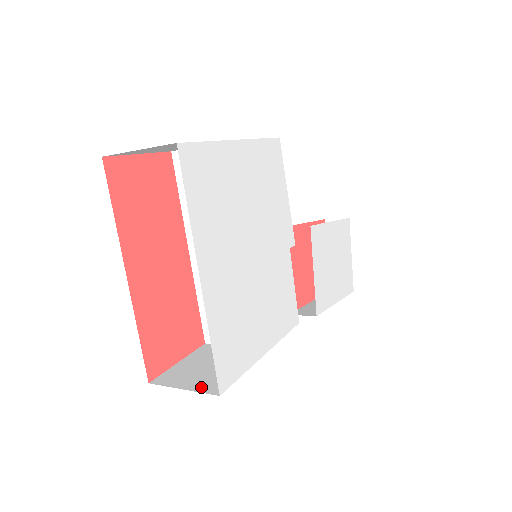
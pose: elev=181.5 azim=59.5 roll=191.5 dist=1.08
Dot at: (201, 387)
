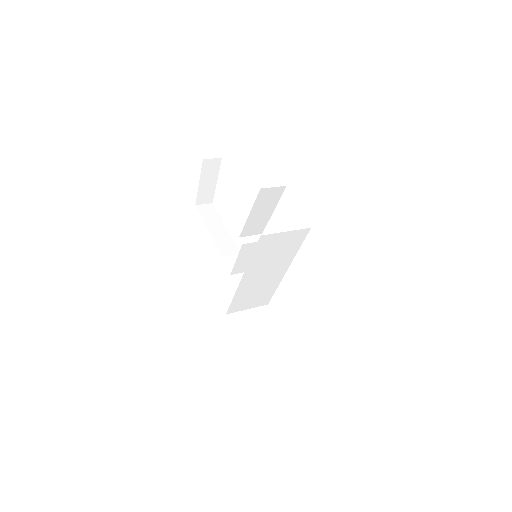
Dot at: (275, 350)
